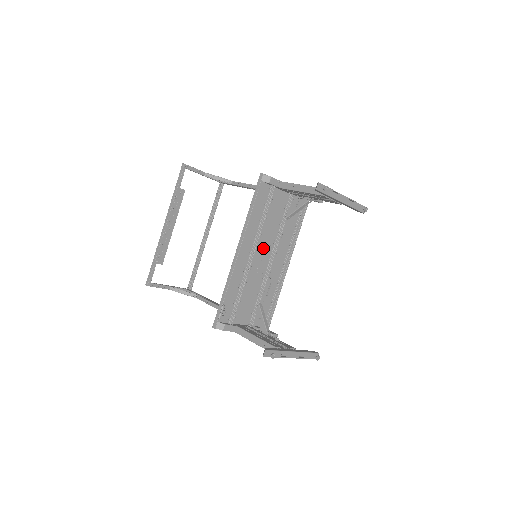
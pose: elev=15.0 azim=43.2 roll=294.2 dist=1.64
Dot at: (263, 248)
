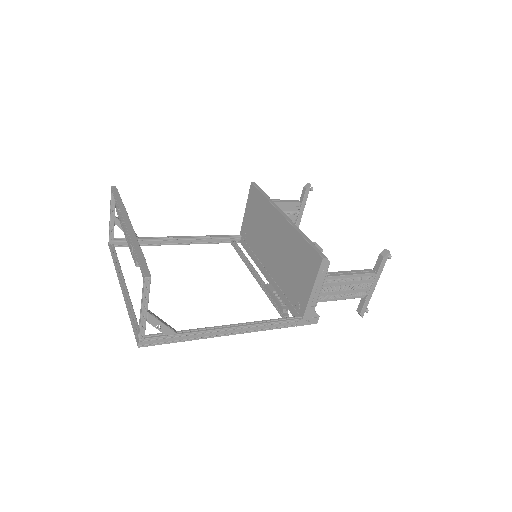
Dot at: occluded
